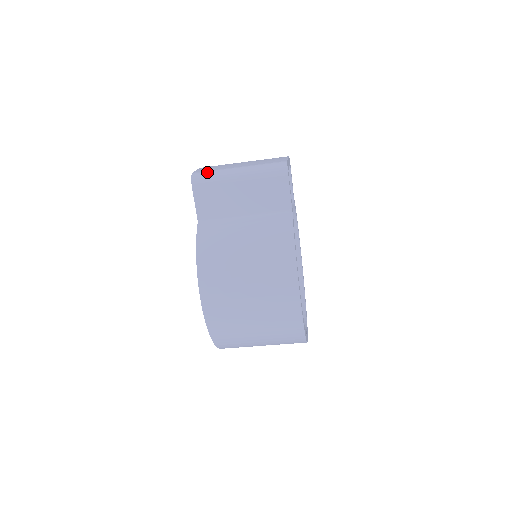
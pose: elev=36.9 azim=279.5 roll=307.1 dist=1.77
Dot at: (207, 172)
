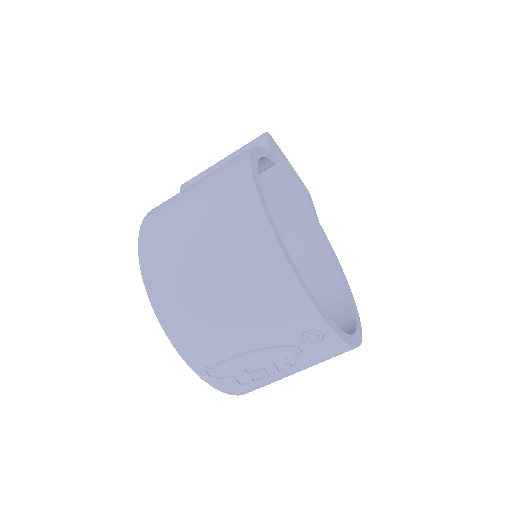
Dot at: occluded
